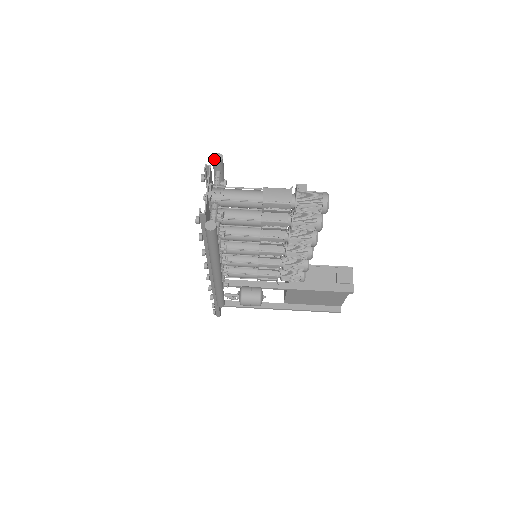
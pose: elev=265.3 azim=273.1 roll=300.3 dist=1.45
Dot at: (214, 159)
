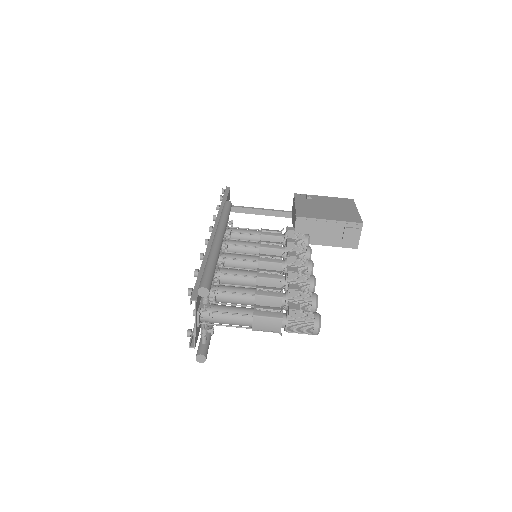
Dot at: (199, 294)
